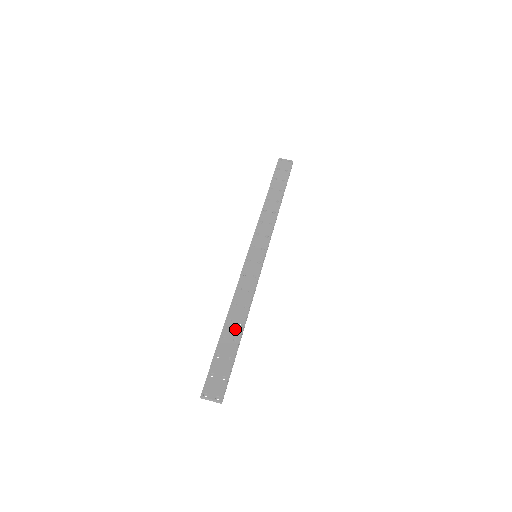
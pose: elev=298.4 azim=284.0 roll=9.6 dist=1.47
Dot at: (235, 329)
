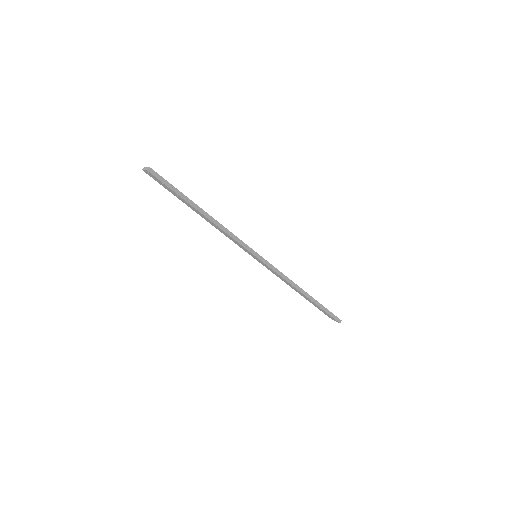
Dot at: occluded
